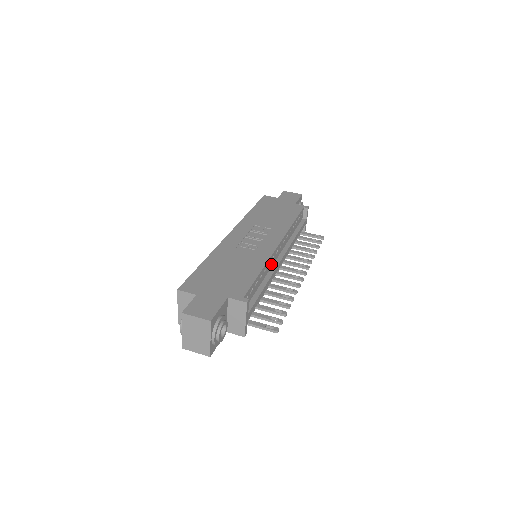
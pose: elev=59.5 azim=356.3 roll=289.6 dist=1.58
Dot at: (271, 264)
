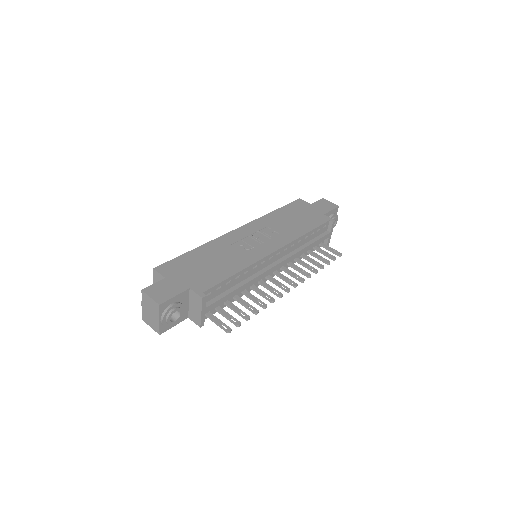
Dot at: (259, 268)
